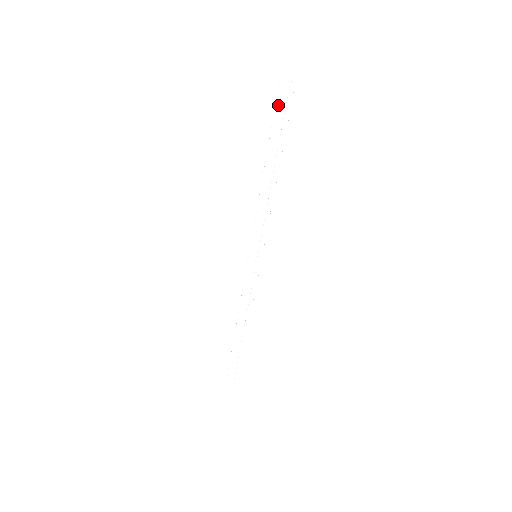
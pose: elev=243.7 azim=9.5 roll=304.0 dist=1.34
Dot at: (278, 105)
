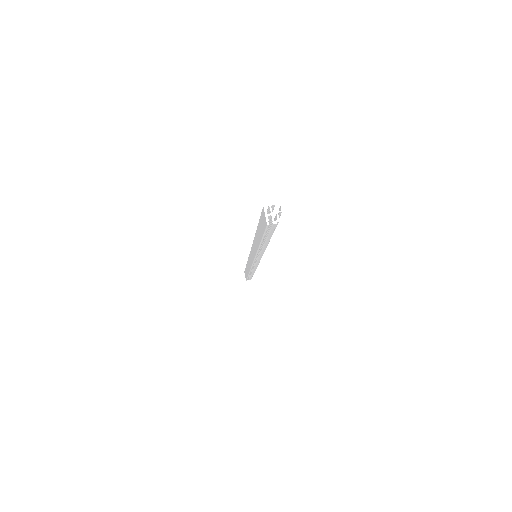
Dot at: (262, 220)
